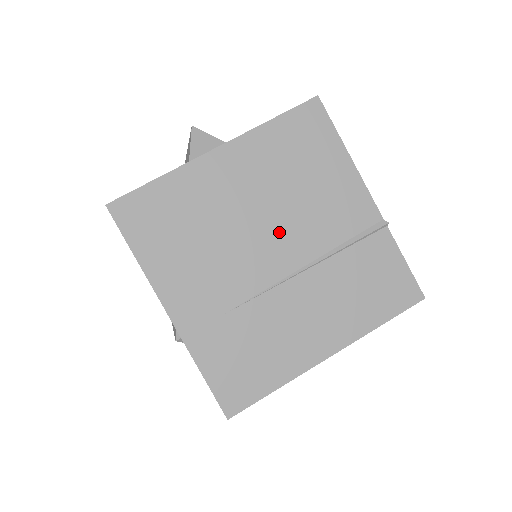
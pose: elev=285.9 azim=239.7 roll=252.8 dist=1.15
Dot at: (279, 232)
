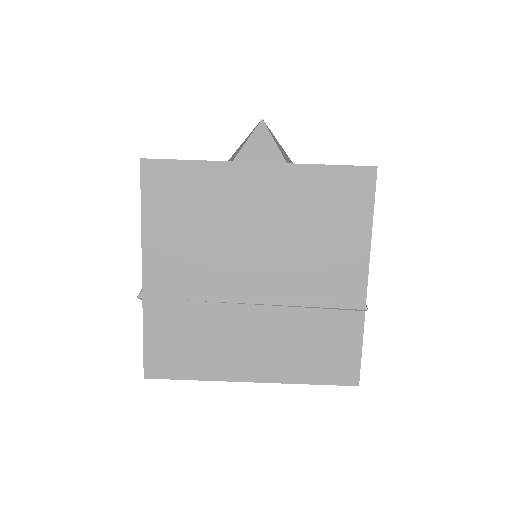
Dot at: (270, 263)
